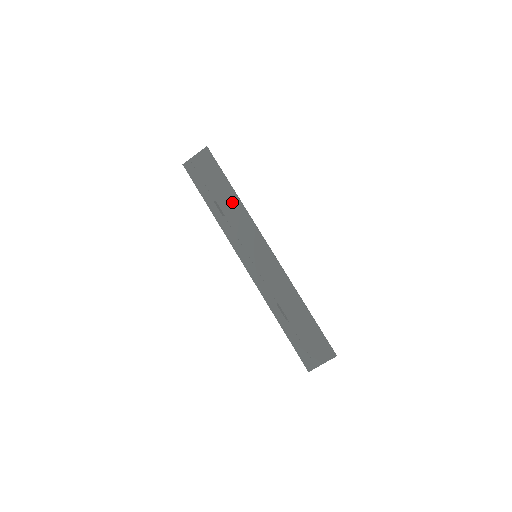
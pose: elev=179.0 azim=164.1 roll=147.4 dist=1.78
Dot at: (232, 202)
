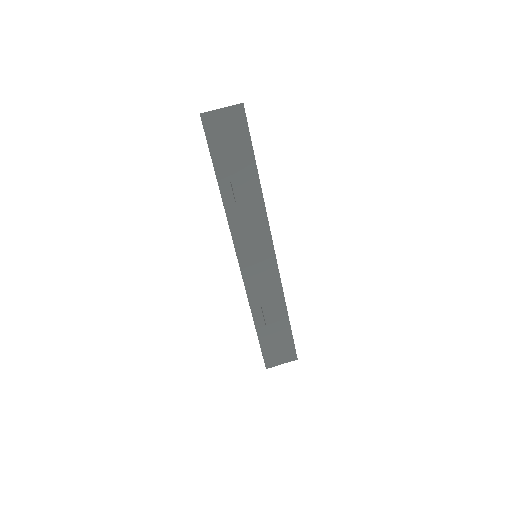
Dot at: (251, 188)
